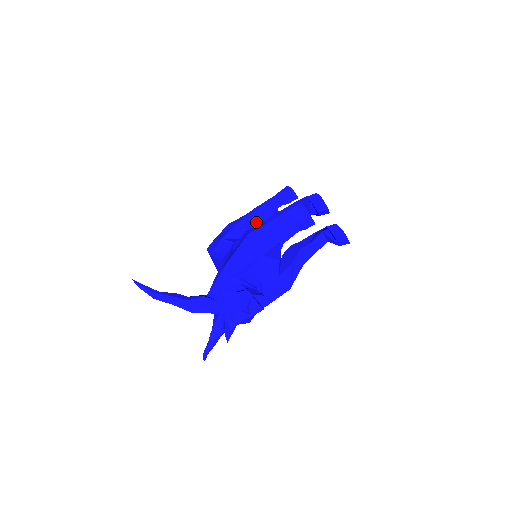
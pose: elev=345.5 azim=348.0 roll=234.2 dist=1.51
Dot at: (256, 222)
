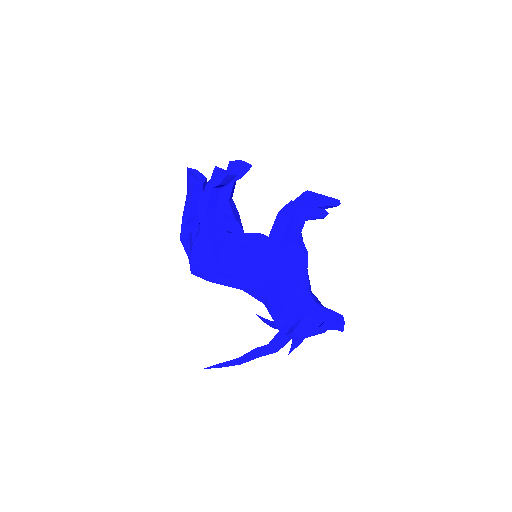
Dot at: (217, 225)
